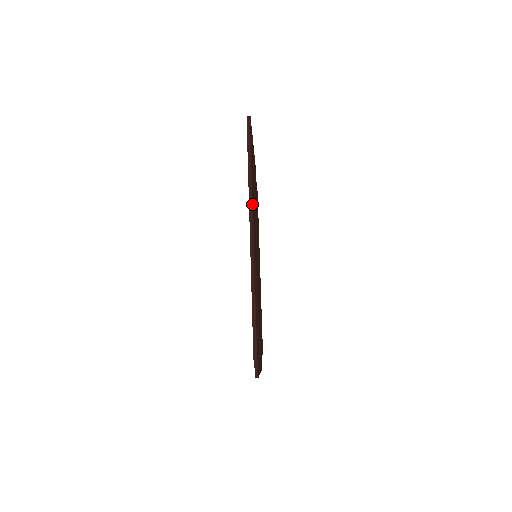
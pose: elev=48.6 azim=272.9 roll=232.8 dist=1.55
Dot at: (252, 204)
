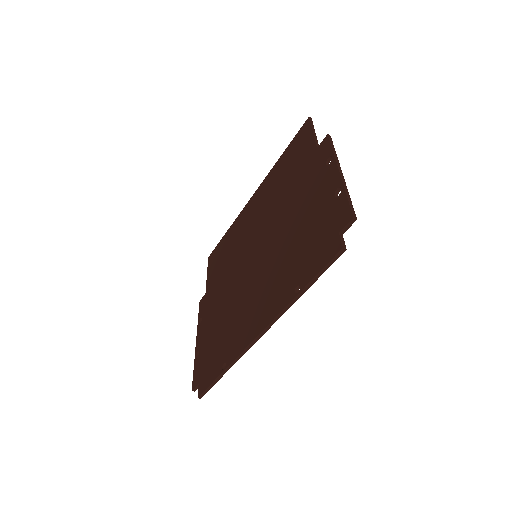
Dot at: occluded
